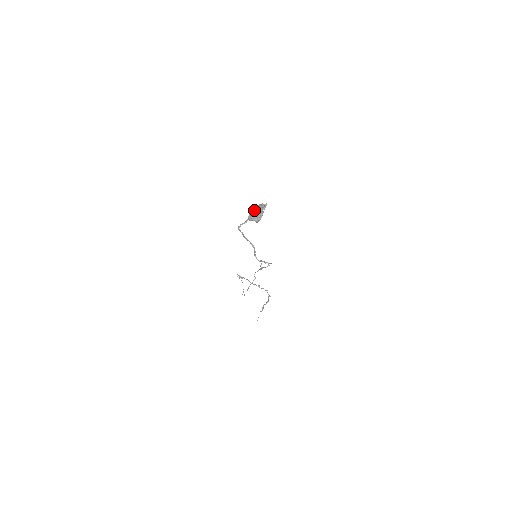
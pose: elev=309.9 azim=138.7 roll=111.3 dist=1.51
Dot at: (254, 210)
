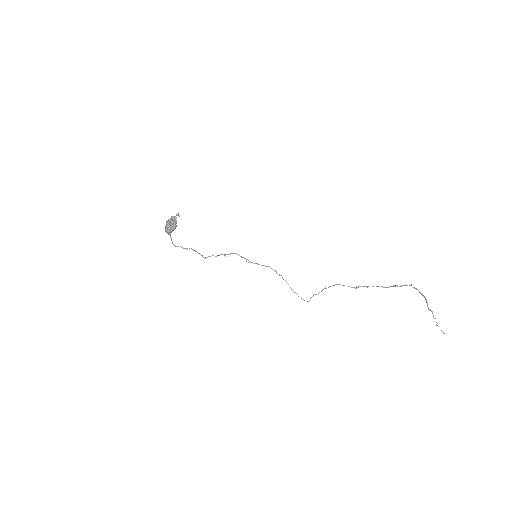
Dot at: occluded
